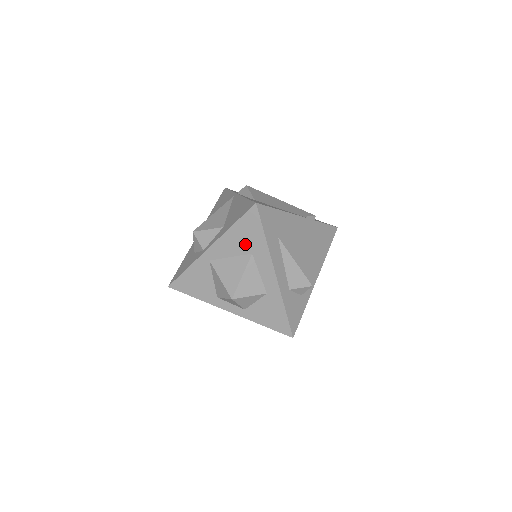
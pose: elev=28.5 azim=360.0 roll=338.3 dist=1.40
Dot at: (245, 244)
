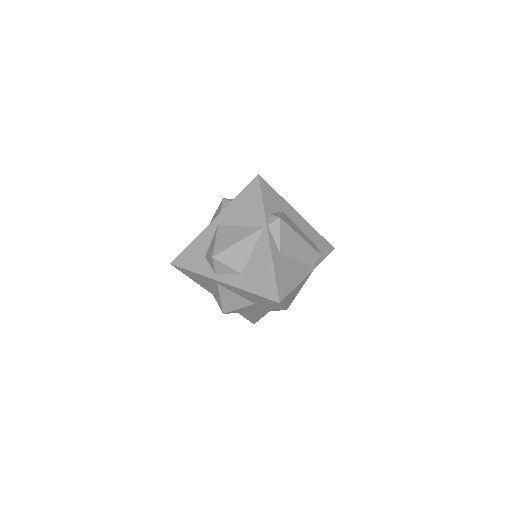
Dot at: (253, 300)
